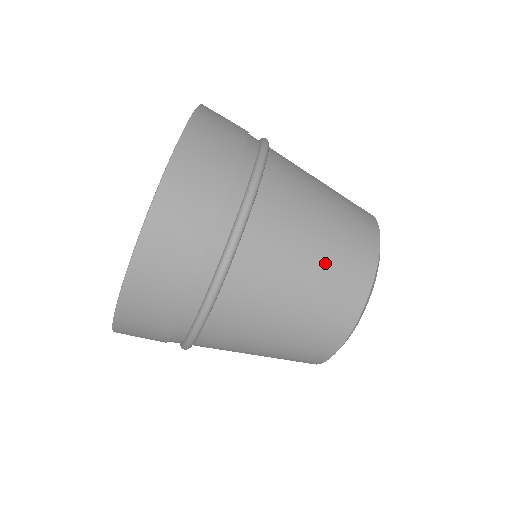
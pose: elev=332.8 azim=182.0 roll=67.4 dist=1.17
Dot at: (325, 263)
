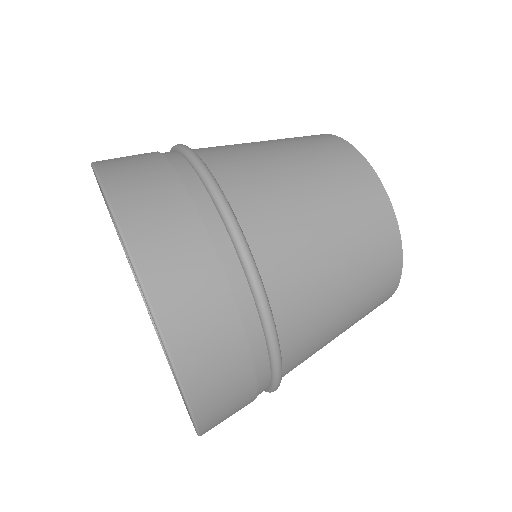
Dot at: (331, 198)
